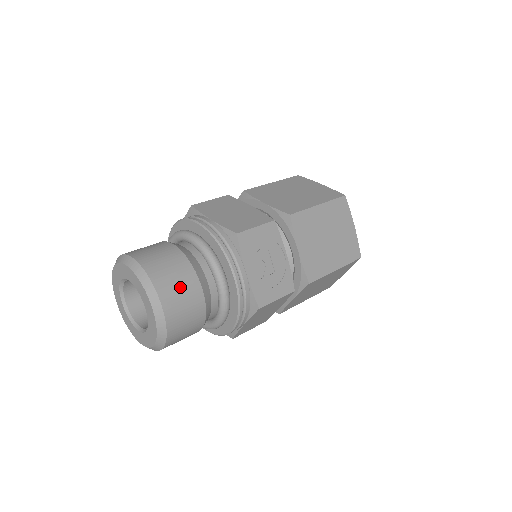
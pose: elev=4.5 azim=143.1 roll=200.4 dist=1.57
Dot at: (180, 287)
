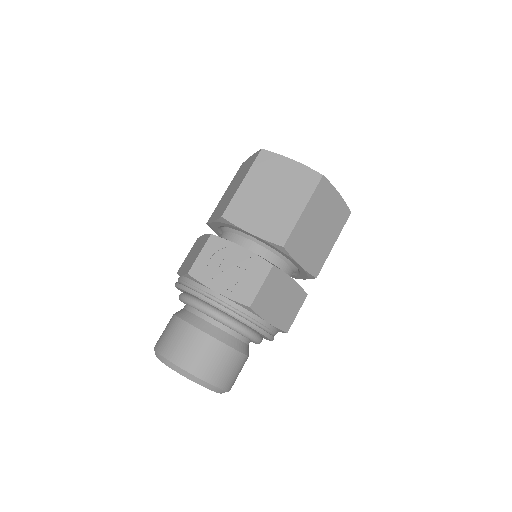
Dot at: (184, 344)
